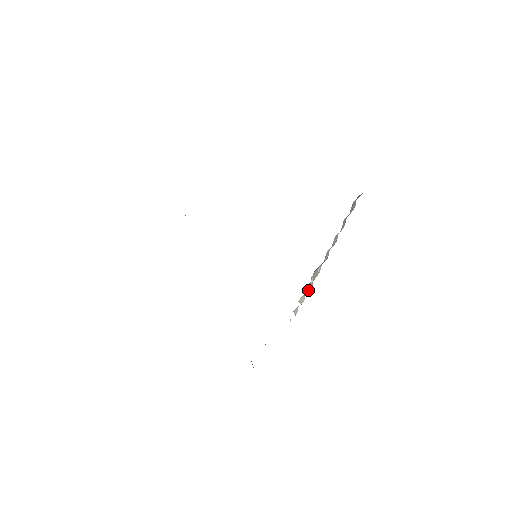
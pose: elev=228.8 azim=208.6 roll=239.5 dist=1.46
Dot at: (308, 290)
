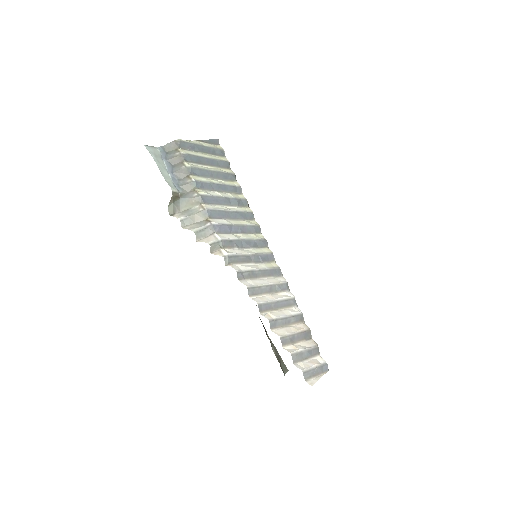
Dot at: (200, 227)
